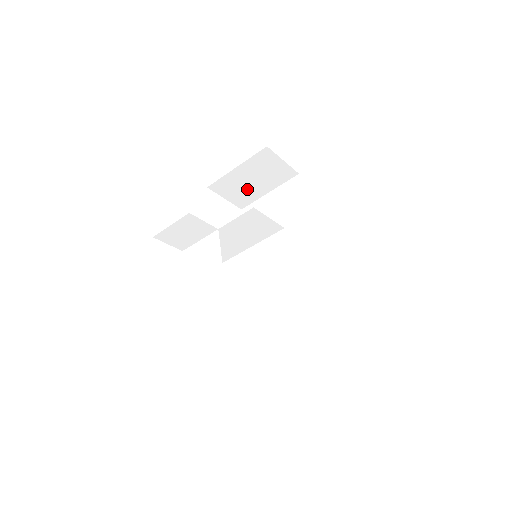
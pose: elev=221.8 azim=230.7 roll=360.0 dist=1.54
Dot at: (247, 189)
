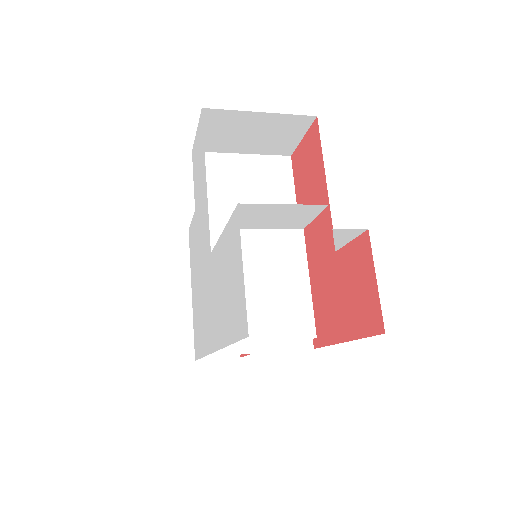
Dot at: (232, 137)
